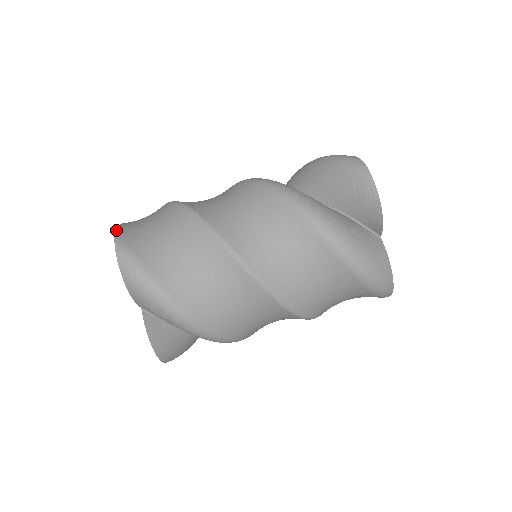
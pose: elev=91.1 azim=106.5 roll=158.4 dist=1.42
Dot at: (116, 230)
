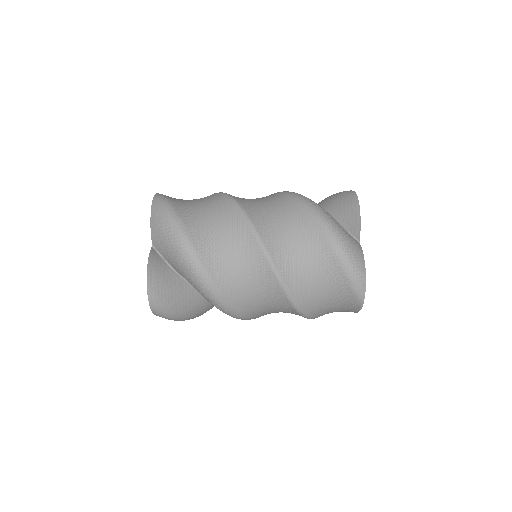
Dot at: occluded
